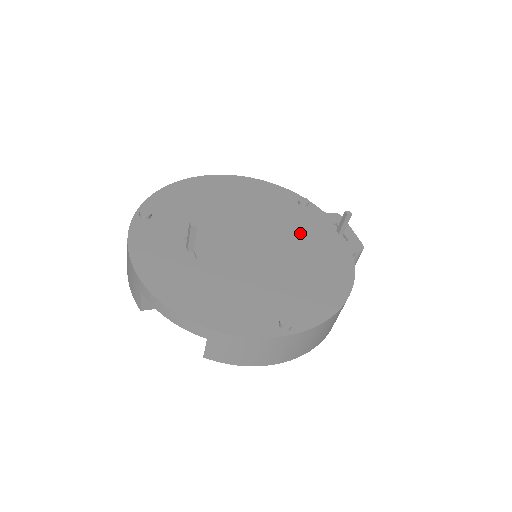
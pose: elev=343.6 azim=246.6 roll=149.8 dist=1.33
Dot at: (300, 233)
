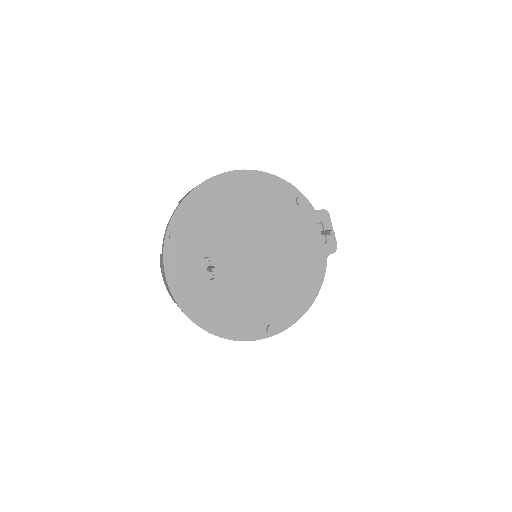
Dot at: (292, 239)
